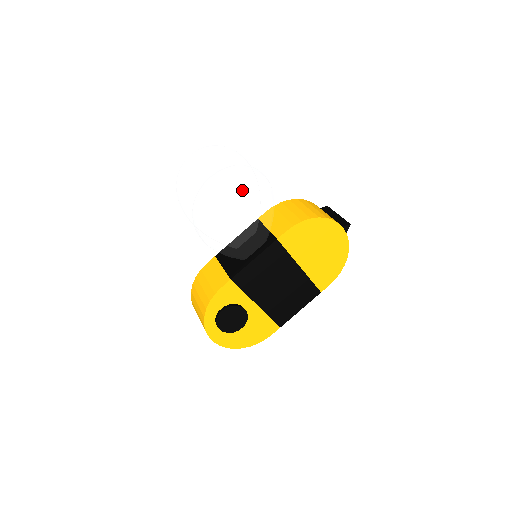
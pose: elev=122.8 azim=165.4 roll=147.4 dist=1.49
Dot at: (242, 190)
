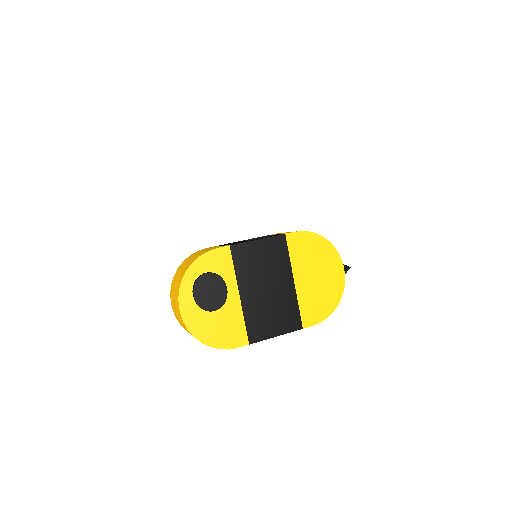
Dot at: (277, 163)
